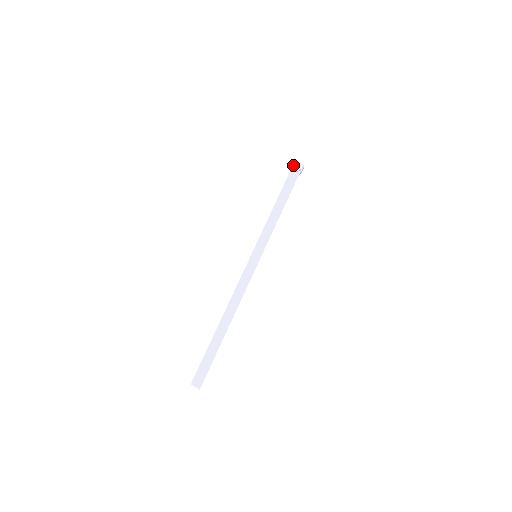
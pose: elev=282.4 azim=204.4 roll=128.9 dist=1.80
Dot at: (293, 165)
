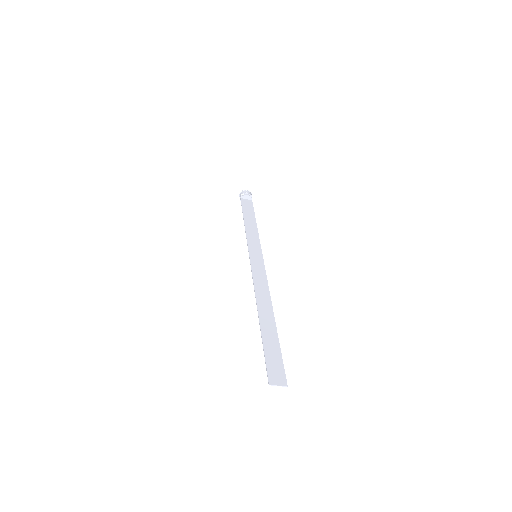
Dot at: (248, 192)
